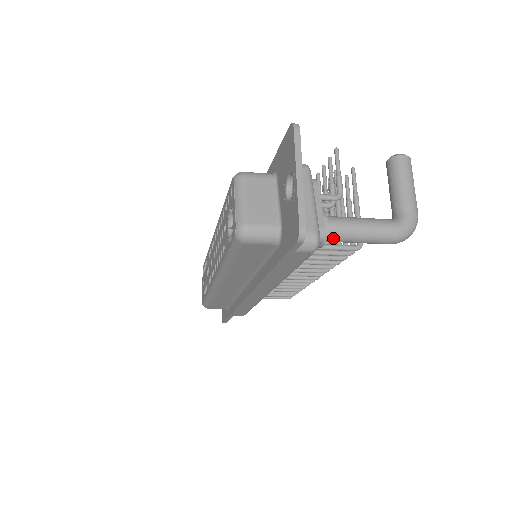
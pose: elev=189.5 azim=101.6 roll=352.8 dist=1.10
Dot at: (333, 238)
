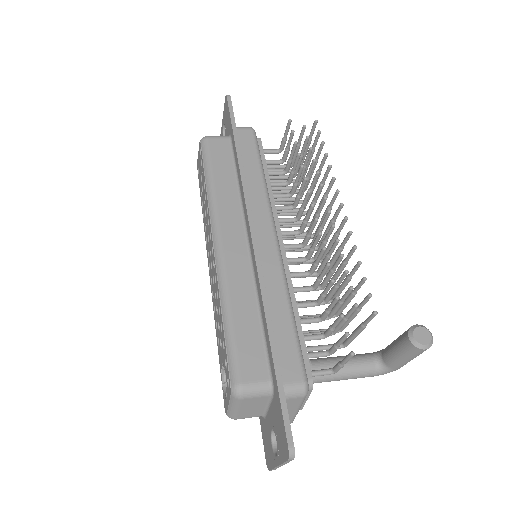
Dot at: occluded
